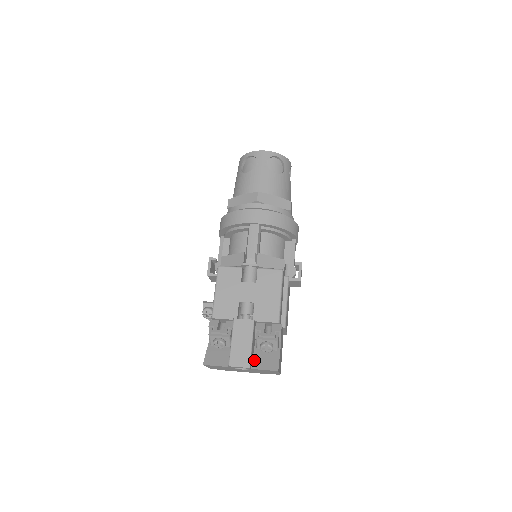
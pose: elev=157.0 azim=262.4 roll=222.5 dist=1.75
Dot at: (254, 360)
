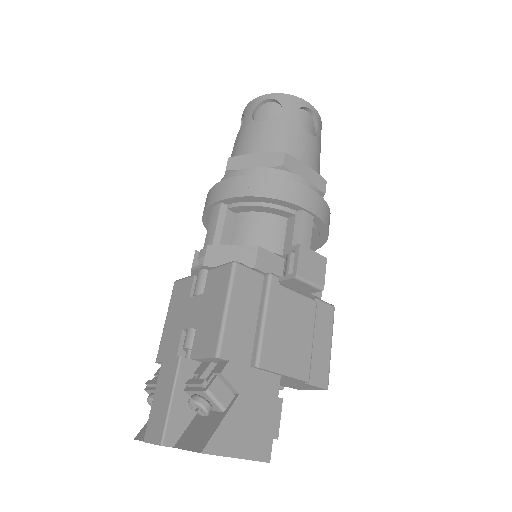
Dot at: (186, 431)
